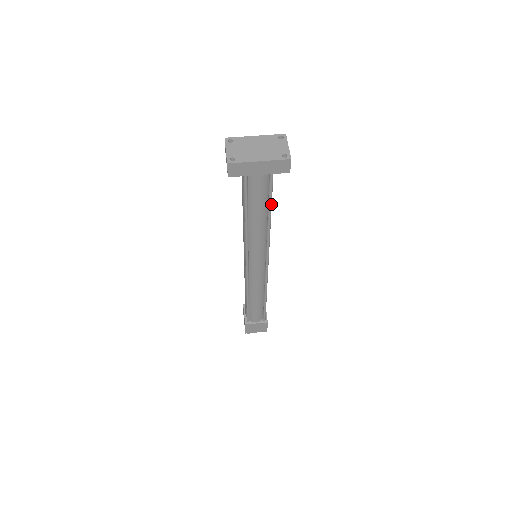
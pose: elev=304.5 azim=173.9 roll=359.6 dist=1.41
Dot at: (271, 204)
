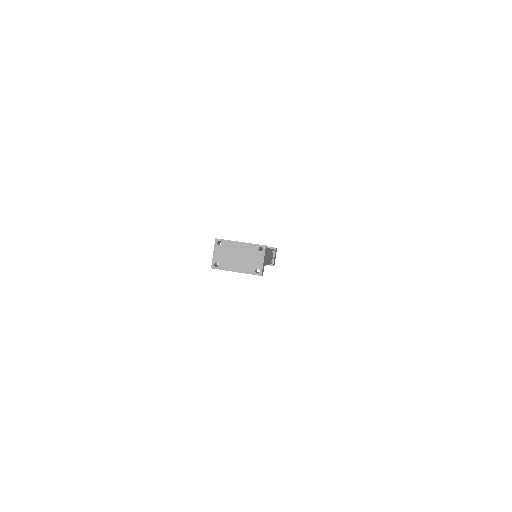
Dot at: occluded
